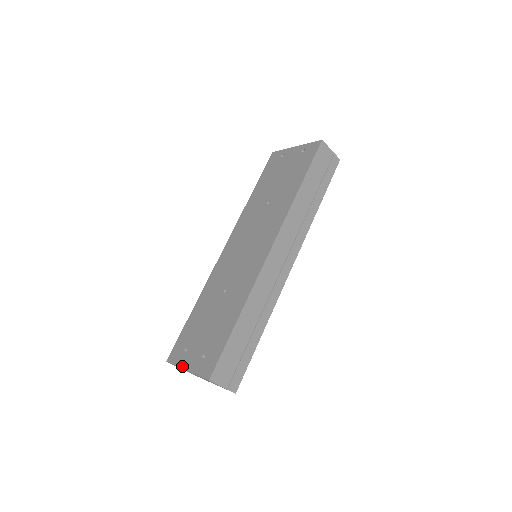
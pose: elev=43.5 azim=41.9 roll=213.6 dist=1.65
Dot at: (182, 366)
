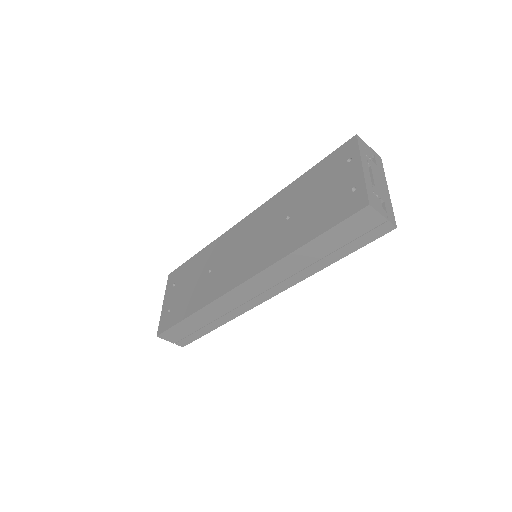
Dot at: (165, 296)
